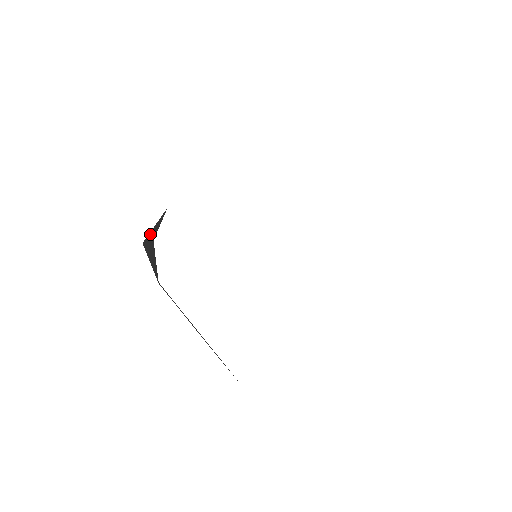
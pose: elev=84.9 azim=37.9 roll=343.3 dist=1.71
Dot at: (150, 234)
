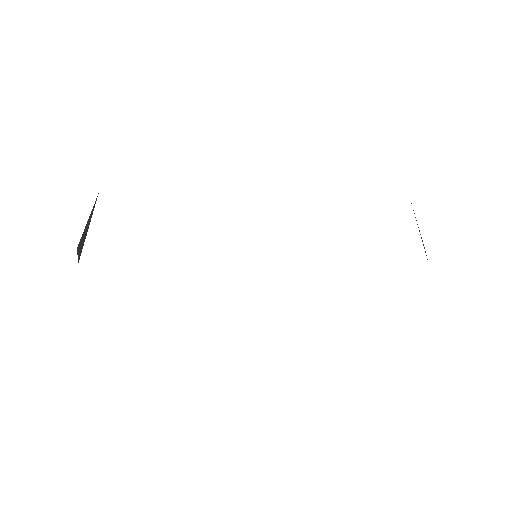
Dot at: (81, 238)
